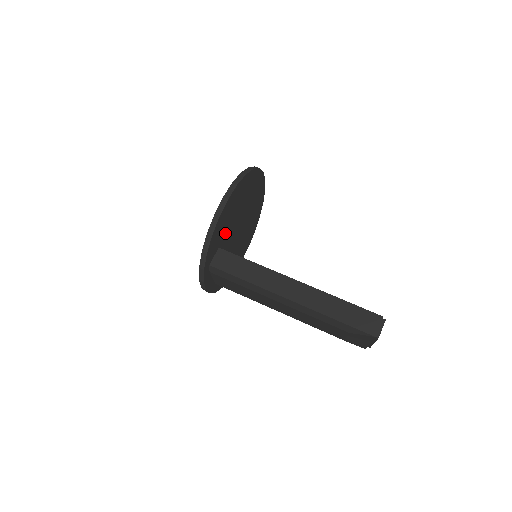
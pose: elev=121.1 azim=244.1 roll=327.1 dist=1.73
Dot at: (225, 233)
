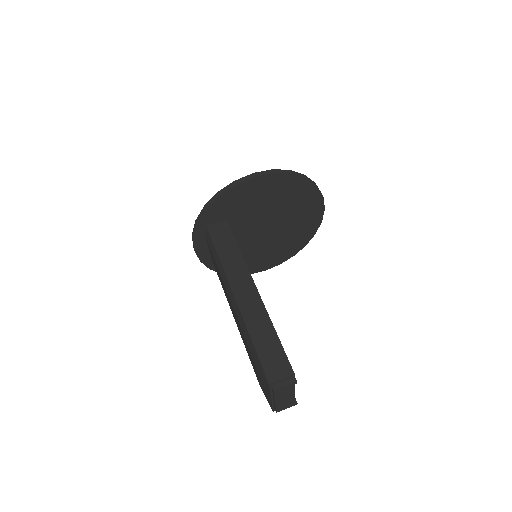
Dot at: (241, 213)
